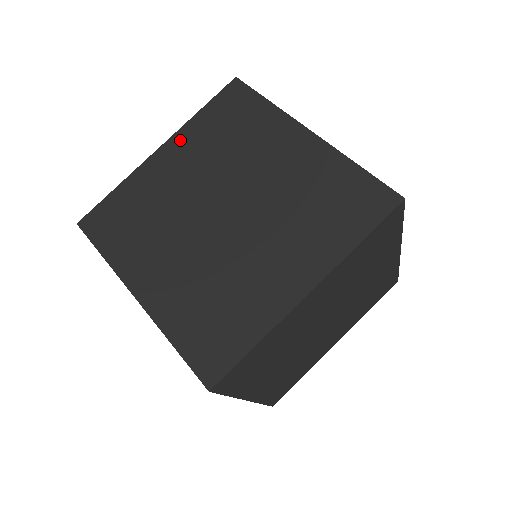
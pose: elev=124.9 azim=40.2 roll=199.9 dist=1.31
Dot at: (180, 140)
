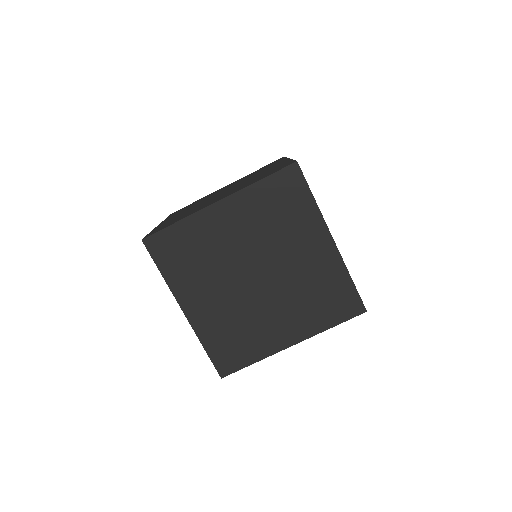
Dot at: occluded
